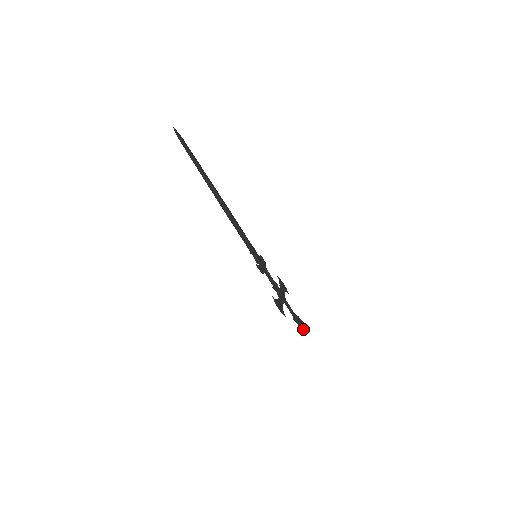
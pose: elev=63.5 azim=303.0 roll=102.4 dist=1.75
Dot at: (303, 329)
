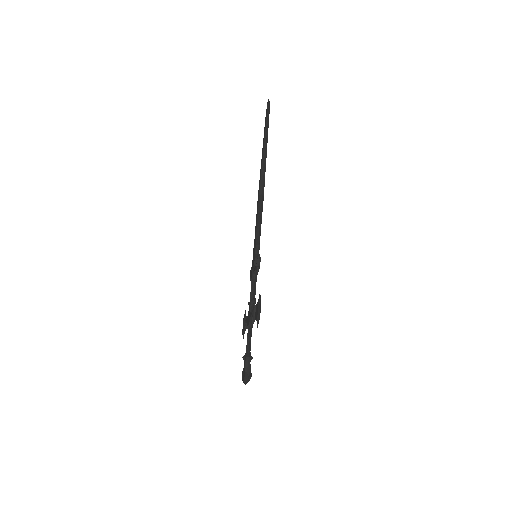
Dot at: occluded
